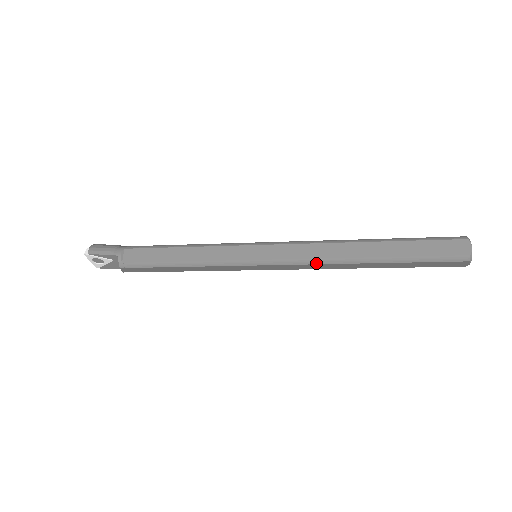
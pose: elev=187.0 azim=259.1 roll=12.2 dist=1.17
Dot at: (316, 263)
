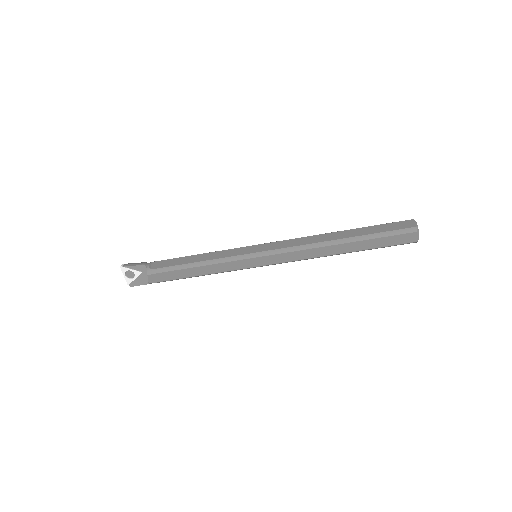
Dot at: (302, 249)
